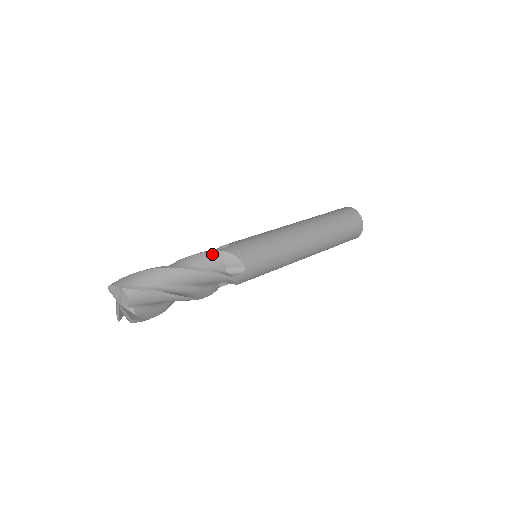
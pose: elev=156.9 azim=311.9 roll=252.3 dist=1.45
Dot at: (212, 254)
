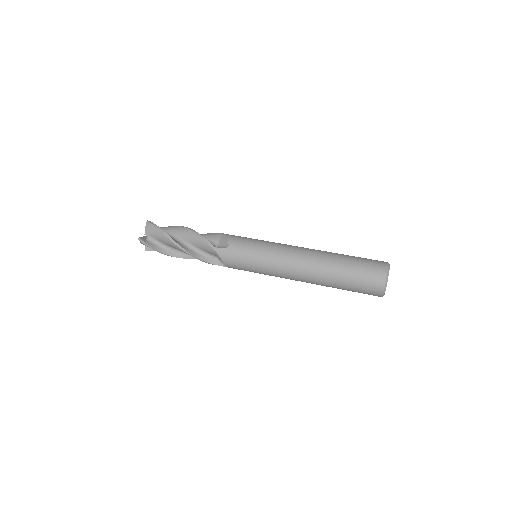
Dot at: (216, 233)
